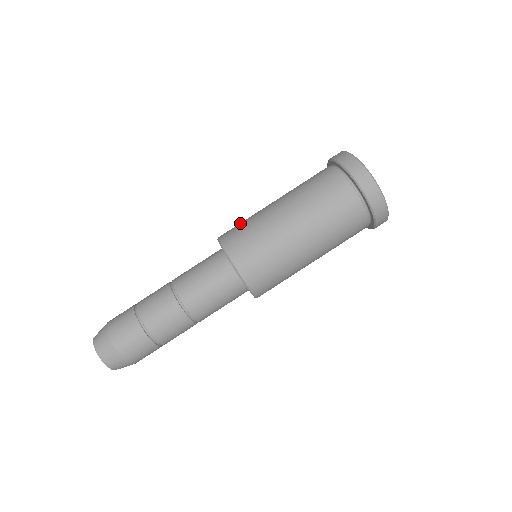
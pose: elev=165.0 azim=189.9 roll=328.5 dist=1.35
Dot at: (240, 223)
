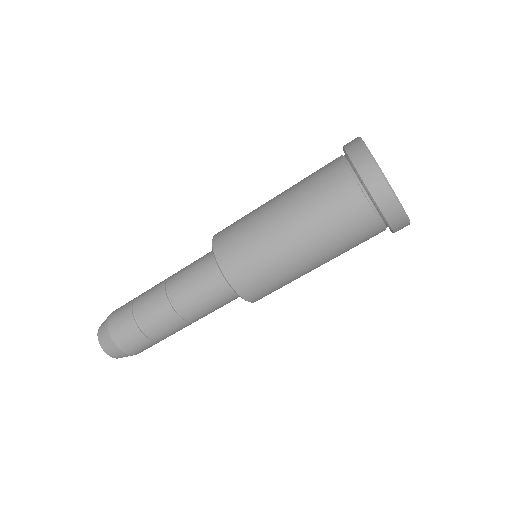
Dot at: (236, 227)
